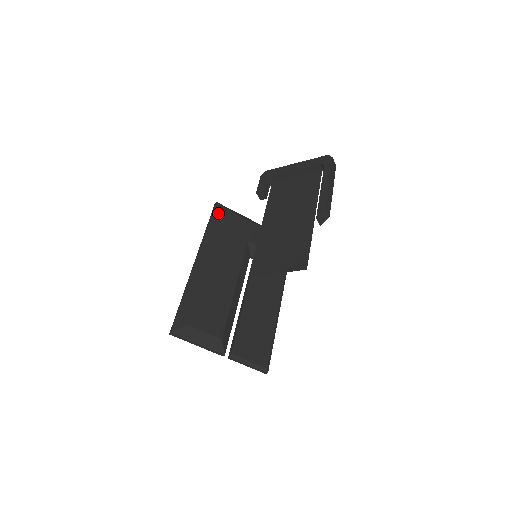
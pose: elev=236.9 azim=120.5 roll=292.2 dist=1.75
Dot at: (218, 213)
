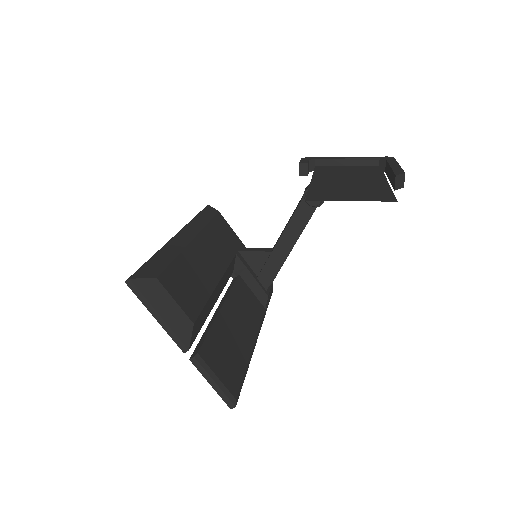
Dot at: (211, 212)
